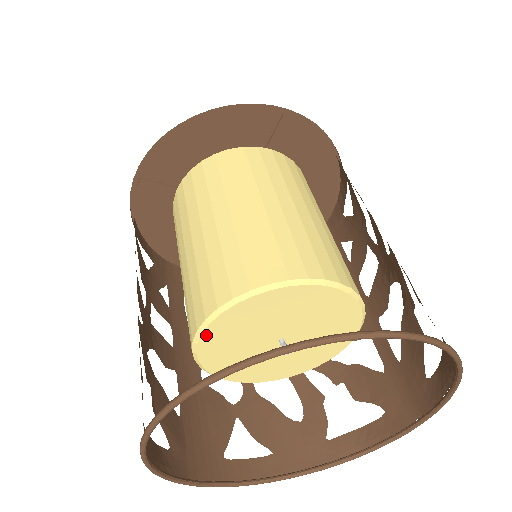
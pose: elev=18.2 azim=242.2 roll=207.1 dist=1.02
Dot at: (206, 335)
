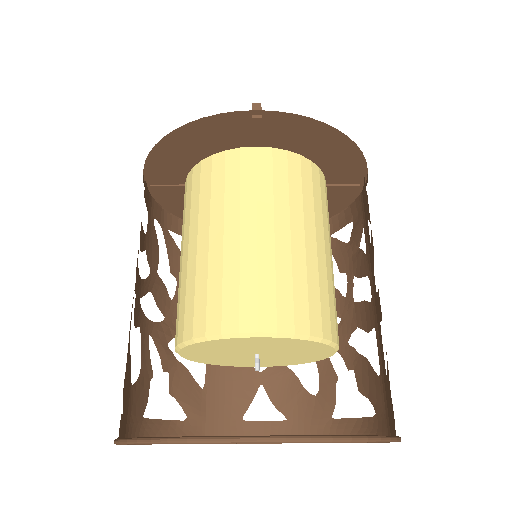
Dot at: (184, 355)
